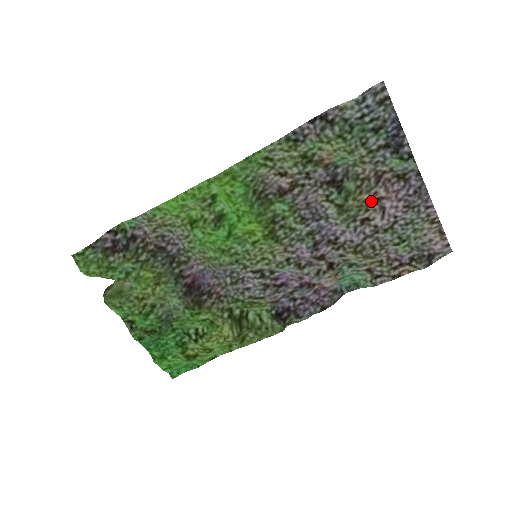
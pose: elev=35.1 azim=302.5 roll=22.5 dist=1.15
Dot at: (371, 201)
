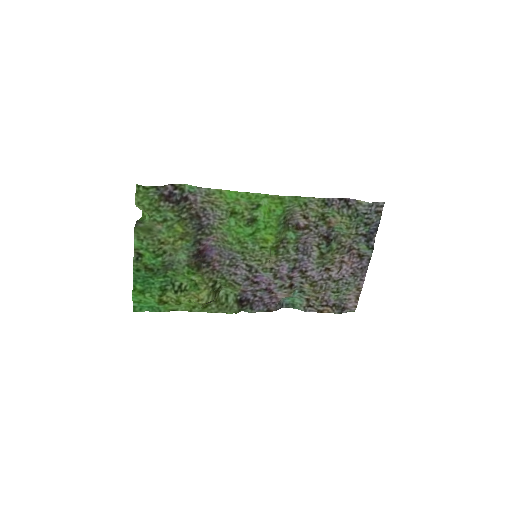
Dot at: (338, 260)
